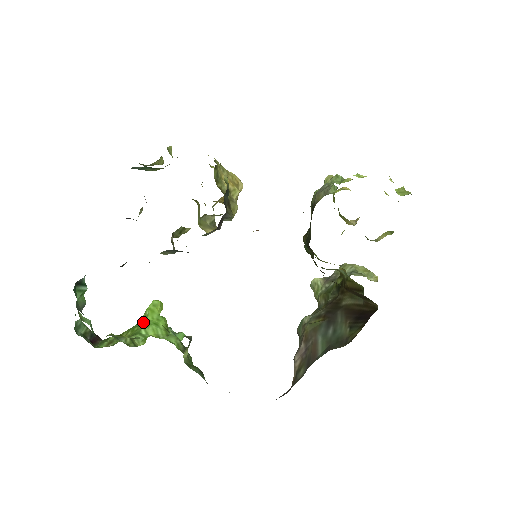
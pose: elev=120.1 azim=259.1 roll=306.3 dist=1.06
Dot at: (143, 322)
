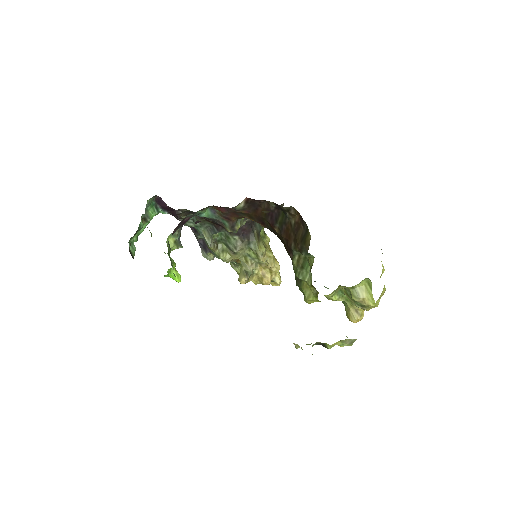
Dot at: occluded
